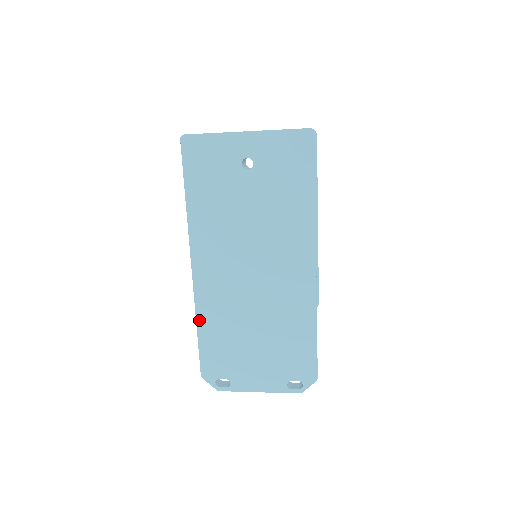
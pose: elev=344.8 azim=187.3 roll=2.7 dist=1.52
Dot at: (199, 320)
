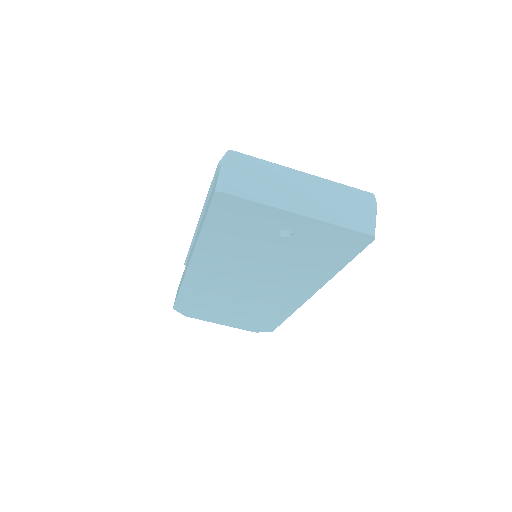
Dot at: (183, 289)
